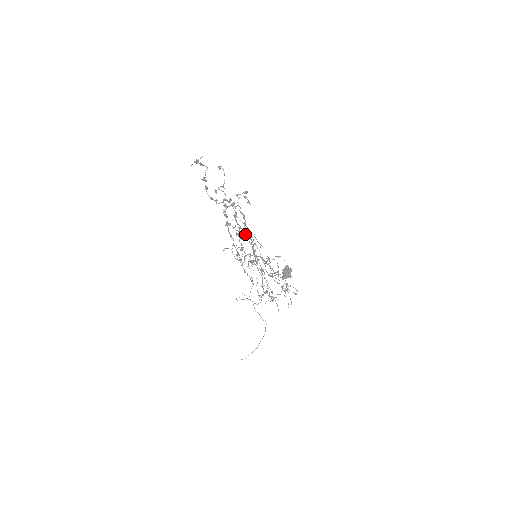
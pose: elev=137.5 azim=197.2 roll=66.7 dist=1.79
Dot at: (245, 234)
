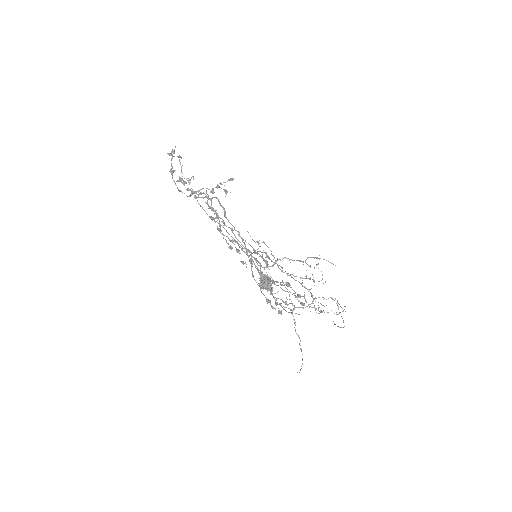
Dot at: (232, 230)
